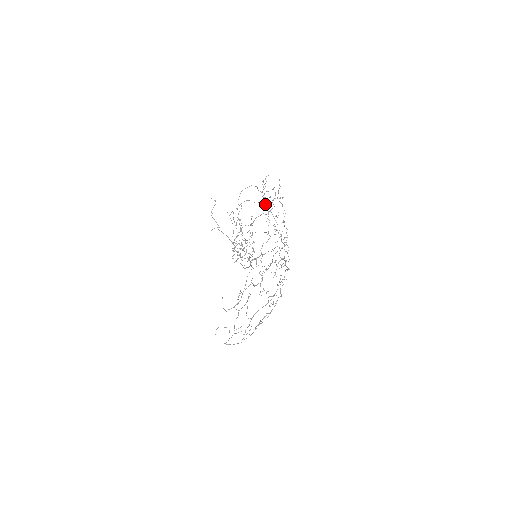
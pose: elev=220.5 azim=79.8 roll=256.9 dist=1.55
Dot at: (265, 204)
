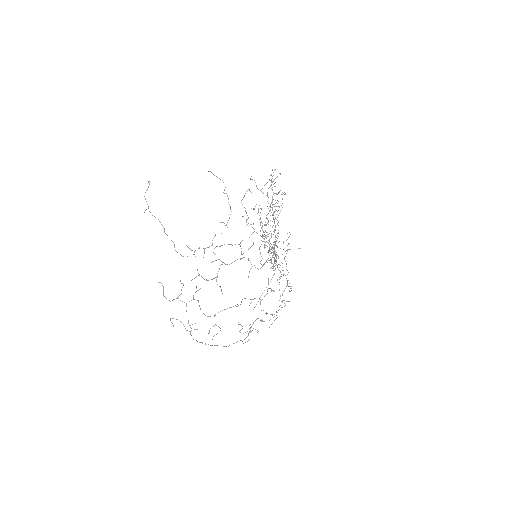
Dot at: (278, 201)
